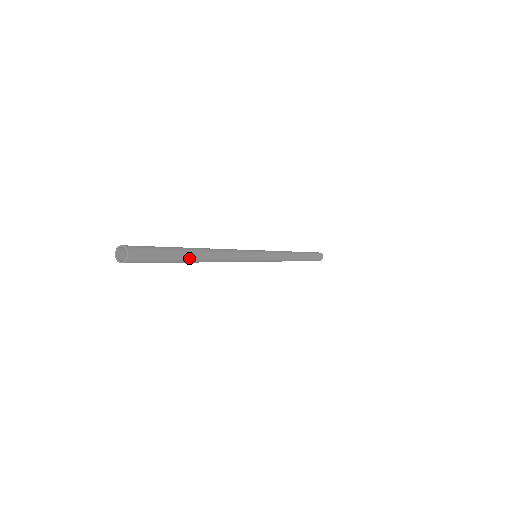
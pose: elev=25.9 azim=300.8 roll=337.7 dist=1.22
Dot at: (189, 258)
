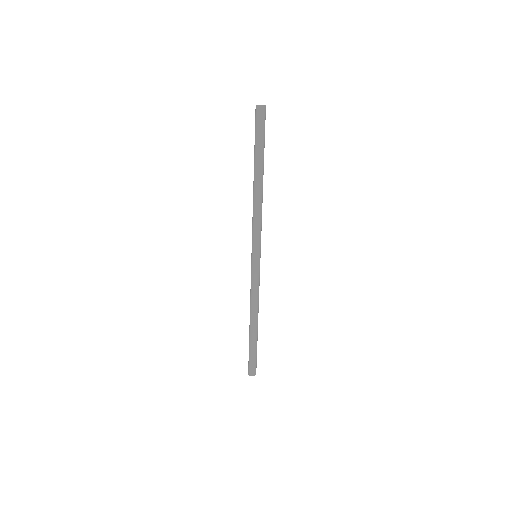
Dot at: (263, 164)
